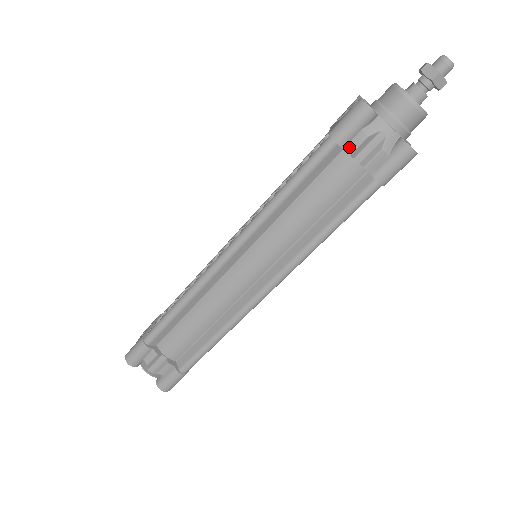
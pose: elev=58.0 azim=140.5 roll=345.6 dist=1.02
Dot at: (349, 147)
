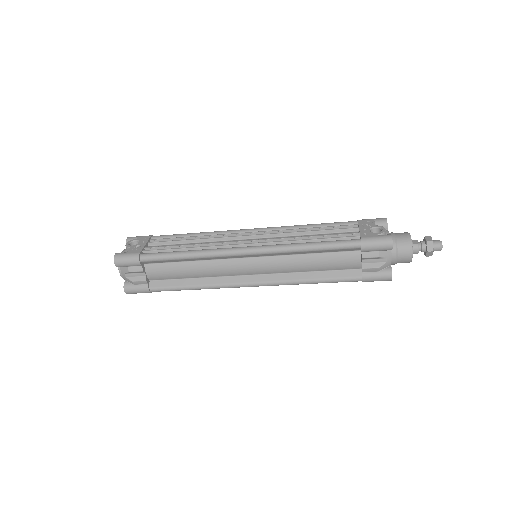
Dot at: (365, 254)
